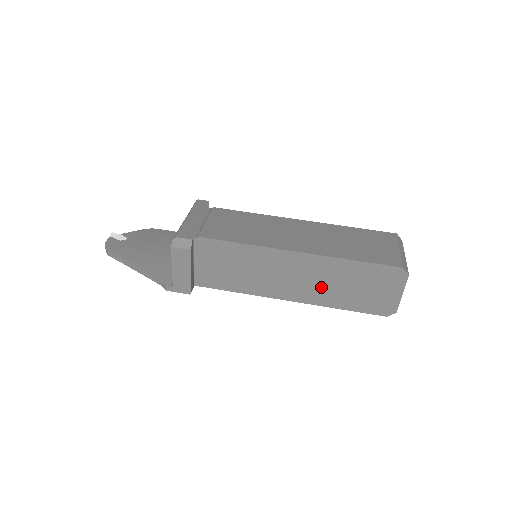
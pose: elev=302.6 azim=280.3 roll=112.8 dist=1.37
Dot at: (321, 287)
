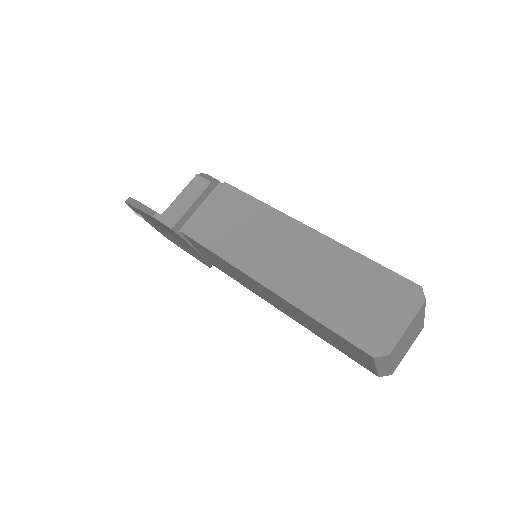
Dot at: (311, 280)
